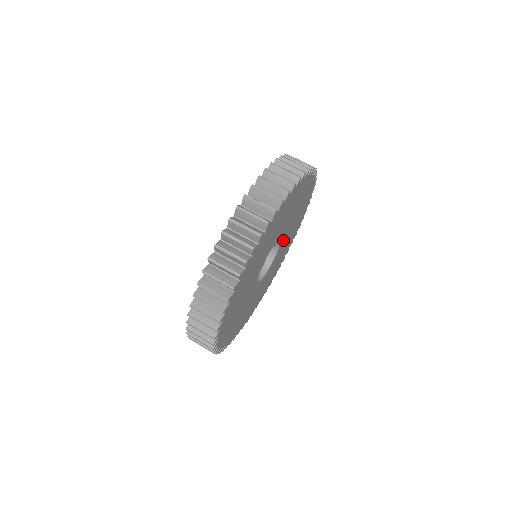
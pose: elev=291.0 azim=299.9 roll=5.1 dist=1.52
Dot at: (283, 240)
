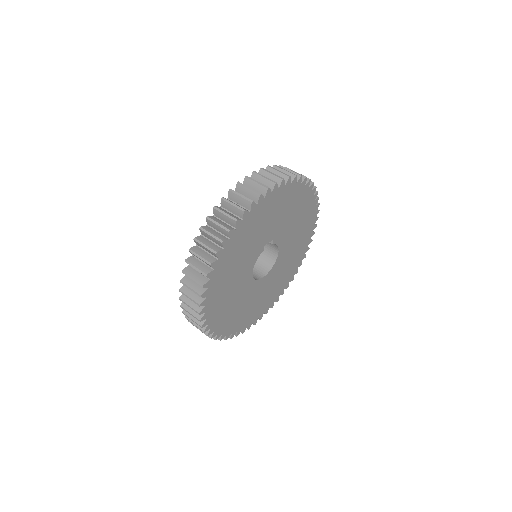
Dot at: (282, 253)
